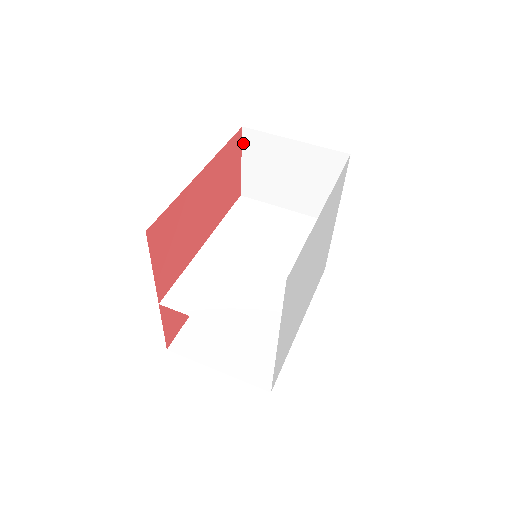
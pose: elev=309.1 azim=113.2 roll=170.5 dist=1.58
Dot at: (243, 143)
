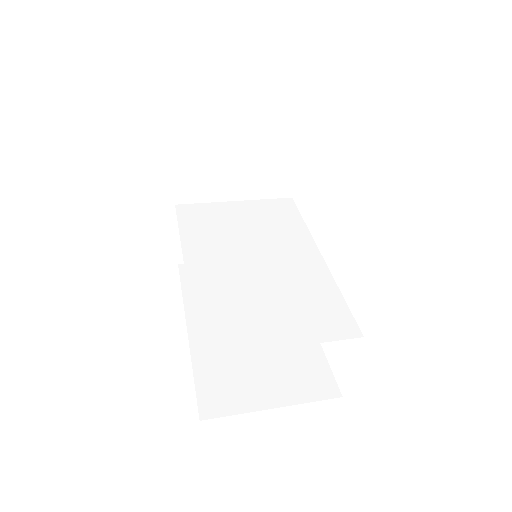
Dot at: (173, 135)
